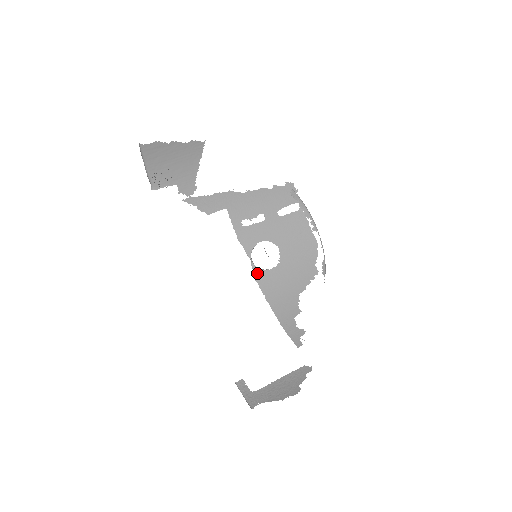
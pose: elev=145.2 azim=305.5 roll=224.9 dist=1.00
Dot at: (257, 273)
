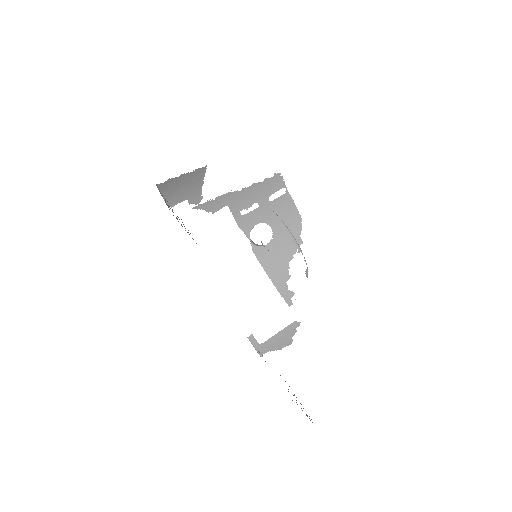
Dot at: (255, 250)
